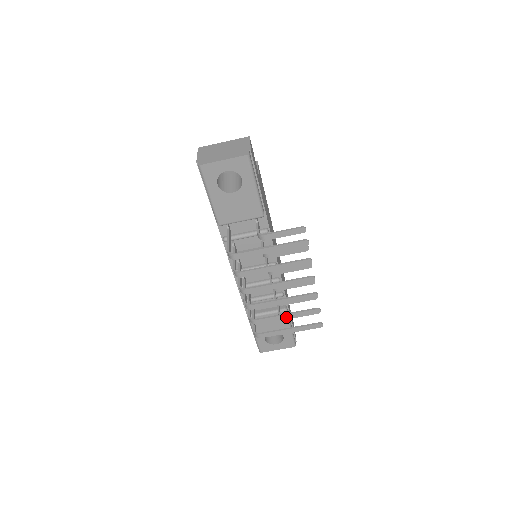
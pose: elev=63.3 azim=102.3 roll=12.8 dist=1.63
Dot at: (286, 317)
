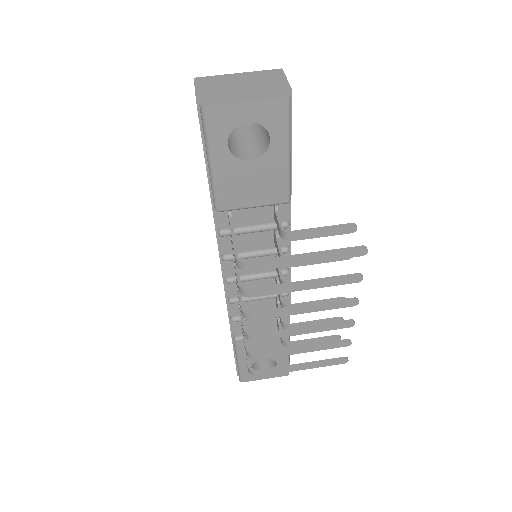
Dot at: (301, 351)
